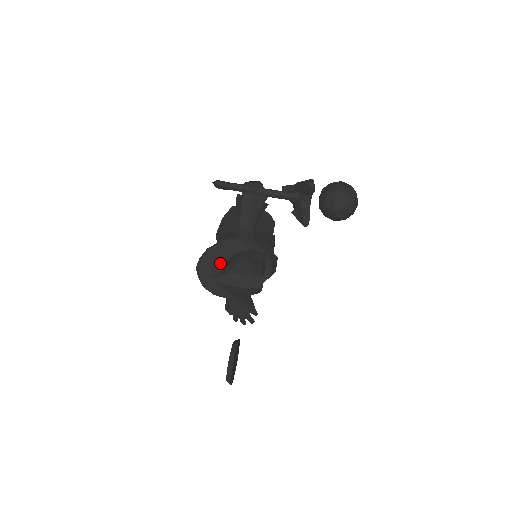
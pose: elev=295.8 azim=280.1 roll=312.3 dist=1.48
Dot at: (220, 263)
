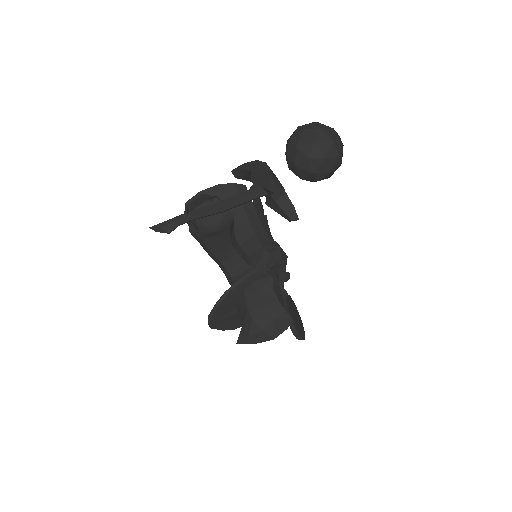
Dot at: (231, 312)
